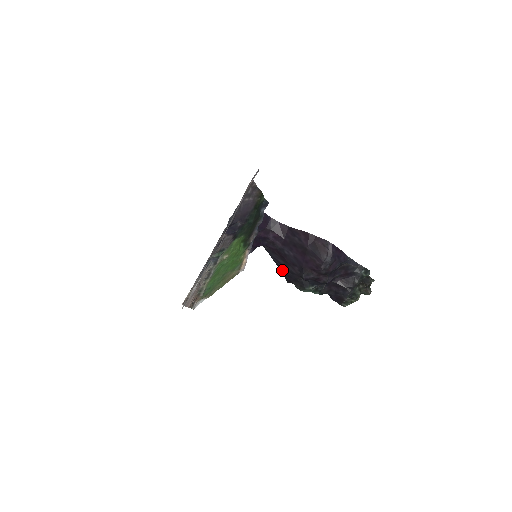
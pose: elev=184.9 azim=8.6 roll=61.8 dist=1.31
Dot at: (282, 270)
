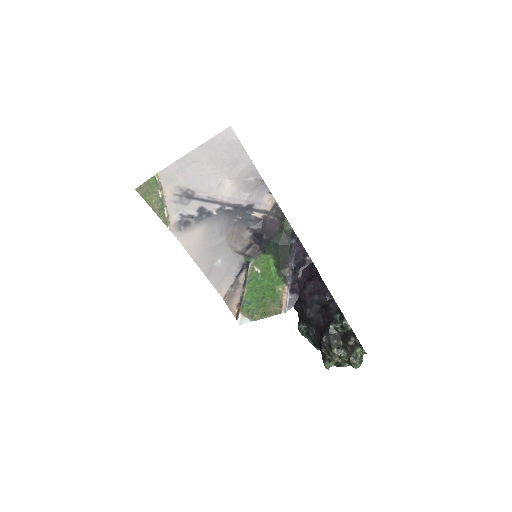
Dot at: occluded
